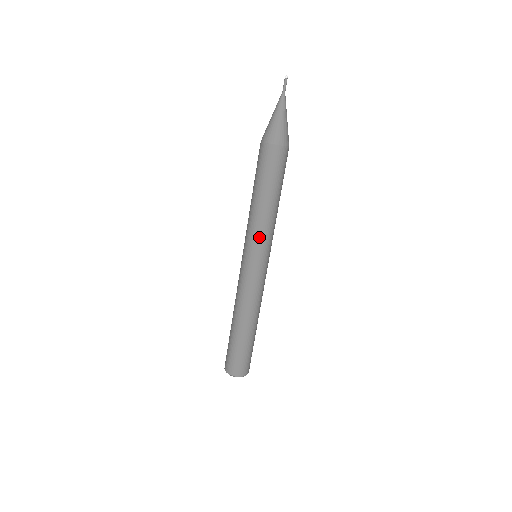
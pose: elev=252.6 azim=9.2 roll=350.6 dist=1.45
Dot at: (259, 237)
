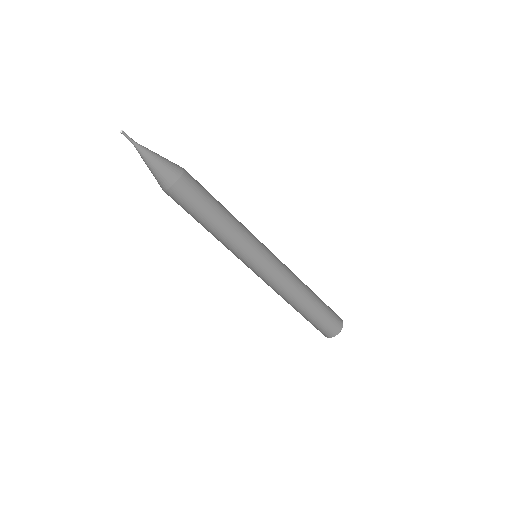
Dot at: (235, 252)
